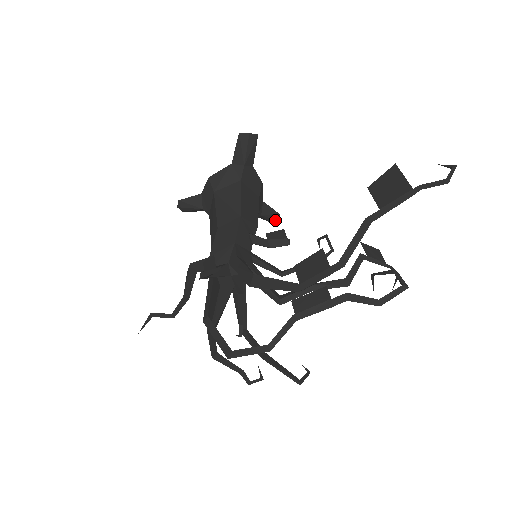
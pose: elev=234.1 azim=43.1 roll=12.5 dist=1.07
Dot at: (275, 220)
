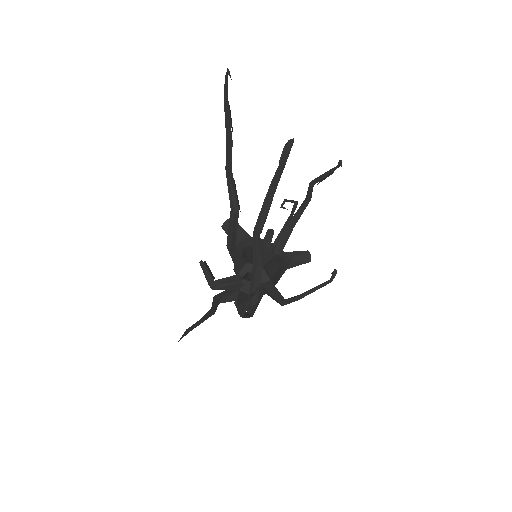
Dot at: (310, 257)
